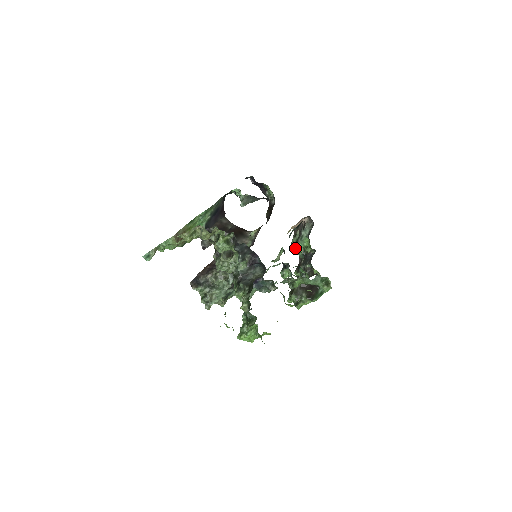
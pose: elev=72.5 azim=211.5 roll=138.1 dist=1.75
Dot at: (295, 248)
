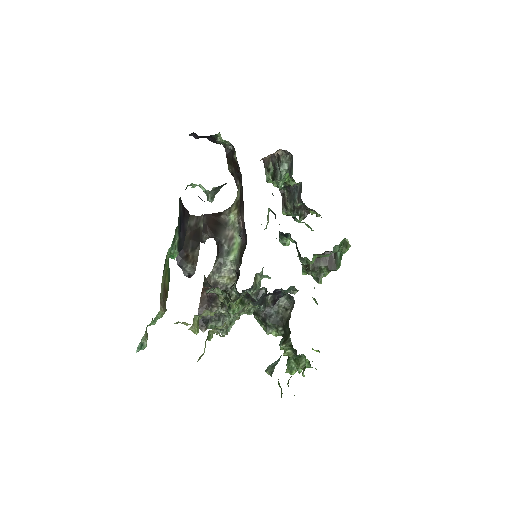
Dot at: (272, 183)
